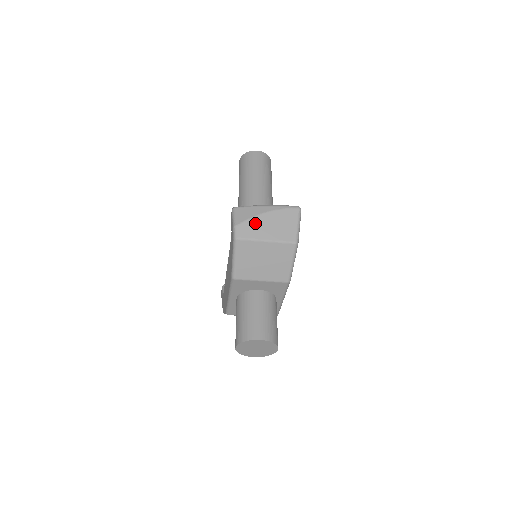
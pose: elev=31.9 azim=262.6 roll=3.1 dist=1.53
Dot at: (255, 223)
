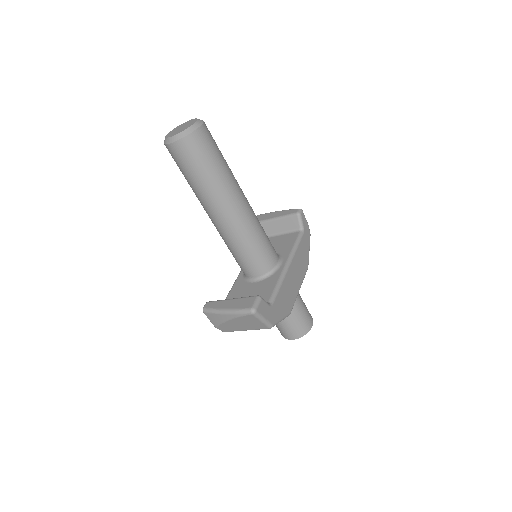
Dot at: (227, 325)
